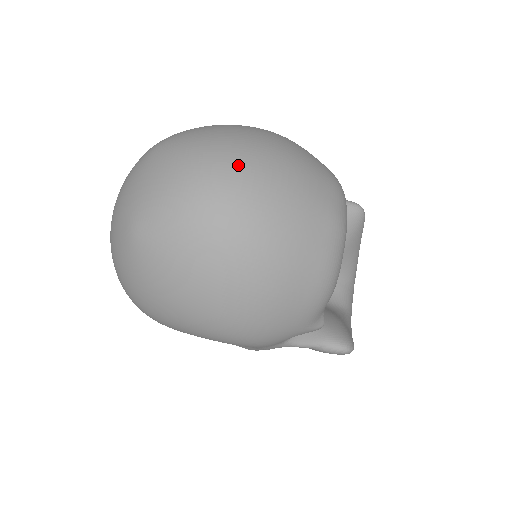
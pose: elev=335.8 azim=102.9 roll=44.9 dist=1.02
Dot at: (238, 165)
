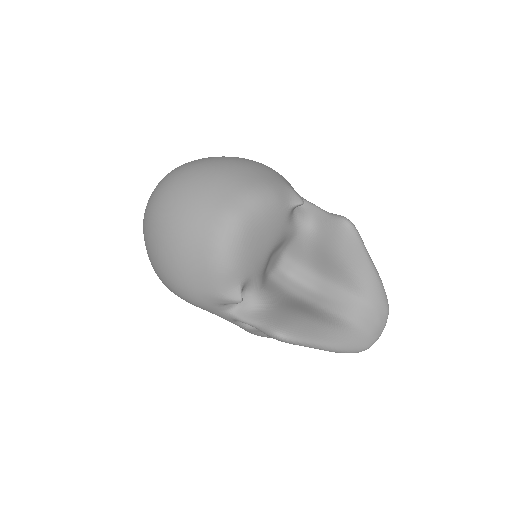
Dot at: (175, 176)
